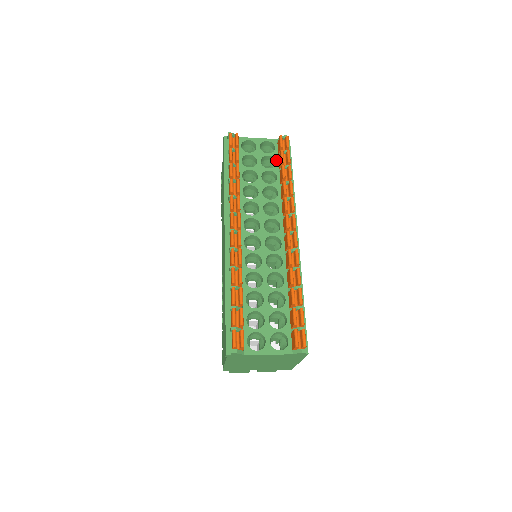
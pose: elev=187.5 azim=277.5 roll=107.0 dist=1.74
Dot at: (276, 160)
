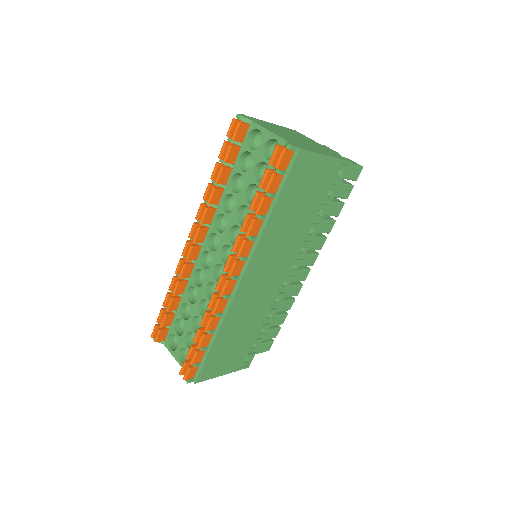
Dot at: occluded
